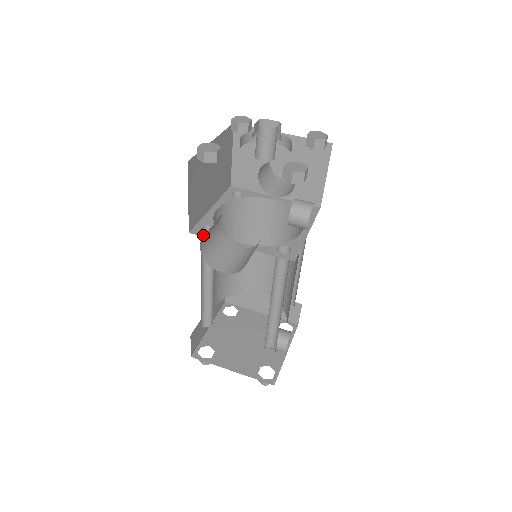
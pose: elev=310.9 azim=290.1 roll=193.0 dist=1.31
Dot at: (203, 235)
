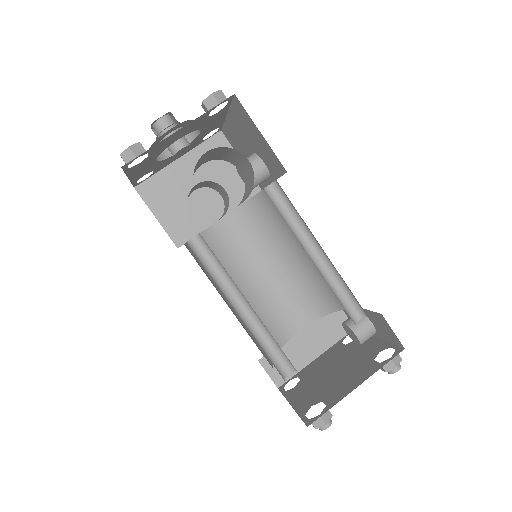
Dot at: occluded
